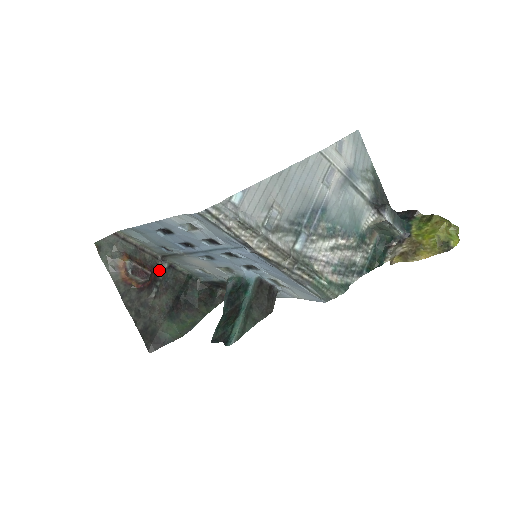
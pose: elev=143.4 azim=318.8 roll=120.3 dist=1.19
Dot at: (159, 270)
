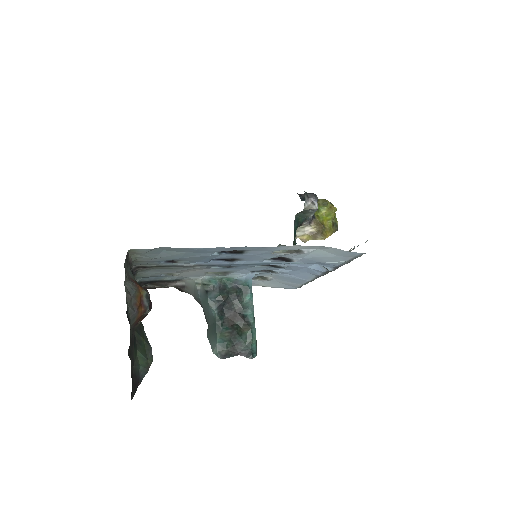
Dot at: occluded
